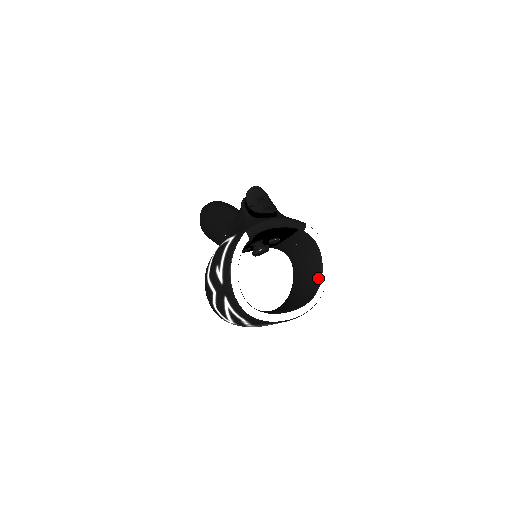
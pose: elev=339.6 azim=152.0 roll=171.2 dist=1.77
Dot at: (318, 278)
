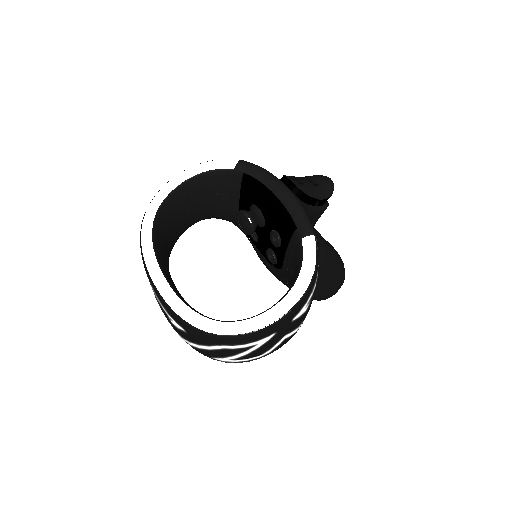
Dot at: occluded
